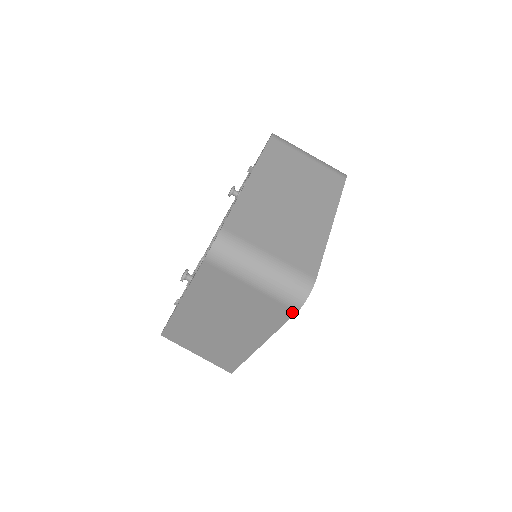
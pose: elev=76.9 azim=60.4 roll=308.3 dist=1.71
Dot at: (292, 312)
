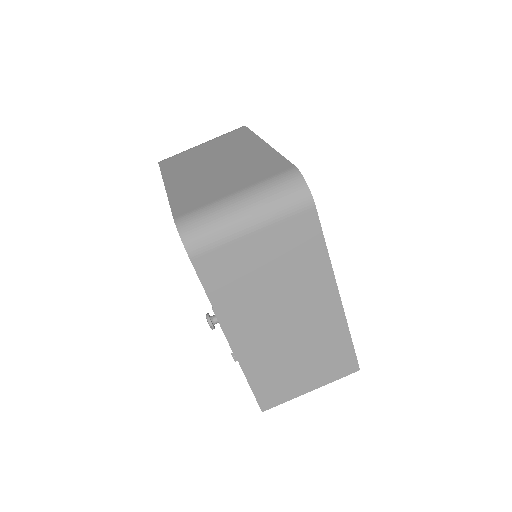
Dot at: (313, 213)
